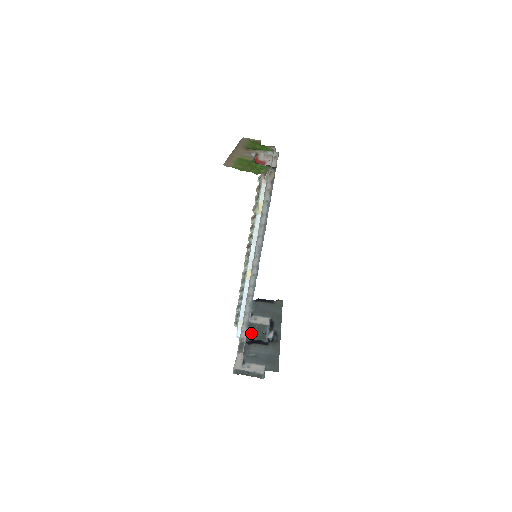
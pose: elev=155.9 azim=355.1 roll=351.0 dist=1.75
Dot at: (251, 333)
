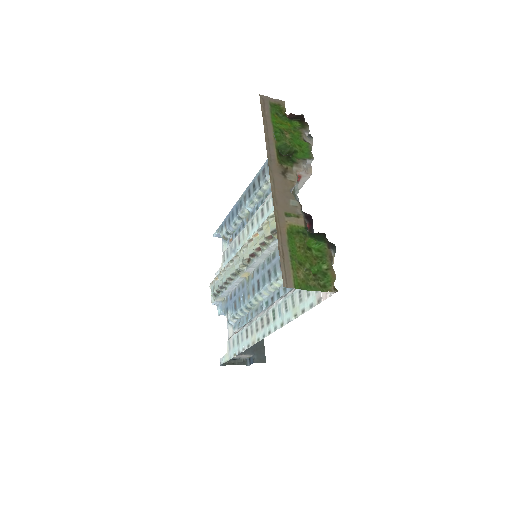
Dot at: occluded
